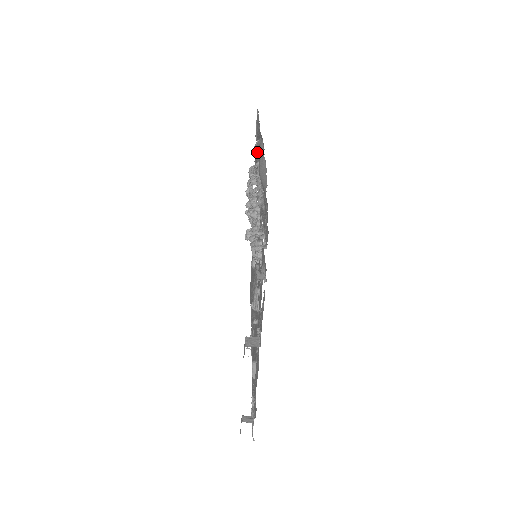
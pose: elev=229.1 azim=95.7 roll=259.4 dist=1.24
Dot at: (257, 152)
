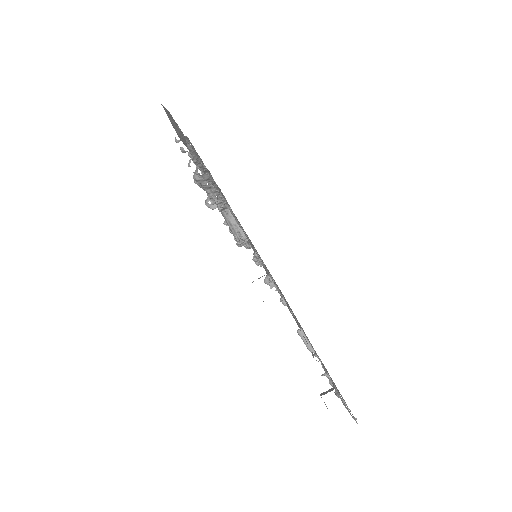
Dot at: occluded
